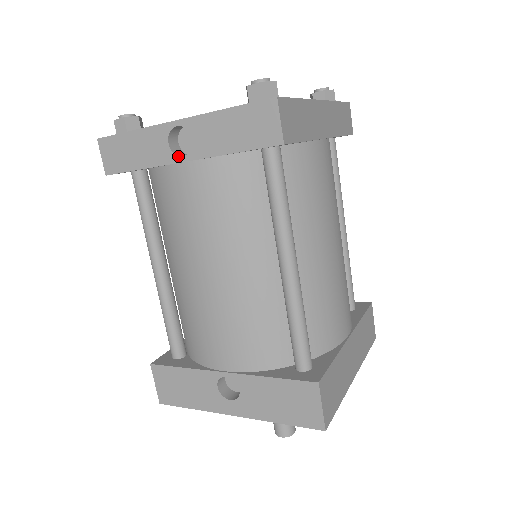
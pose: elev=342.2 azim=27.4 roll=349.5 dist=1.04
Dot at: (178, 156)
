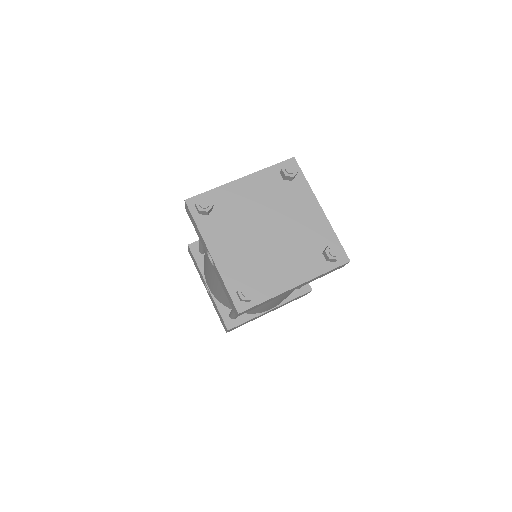
Dot at: (209, 258)
